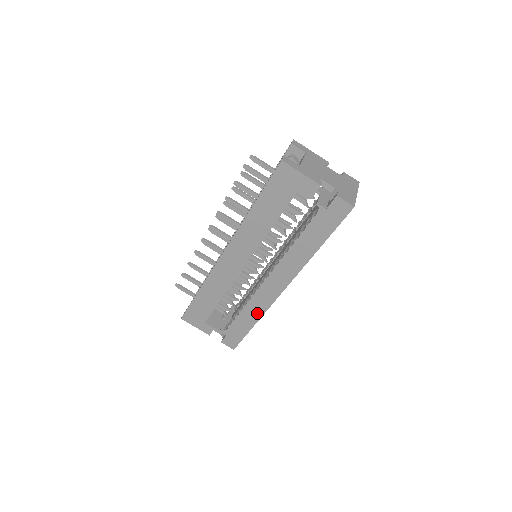
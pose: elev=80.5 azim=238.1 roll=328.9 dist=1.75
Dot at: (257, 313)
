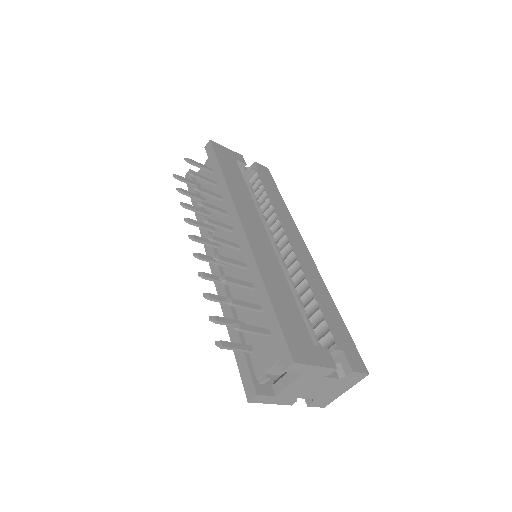
Dot at: occluded
